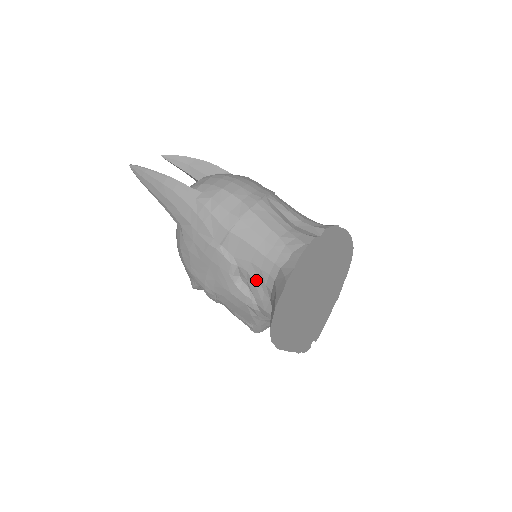
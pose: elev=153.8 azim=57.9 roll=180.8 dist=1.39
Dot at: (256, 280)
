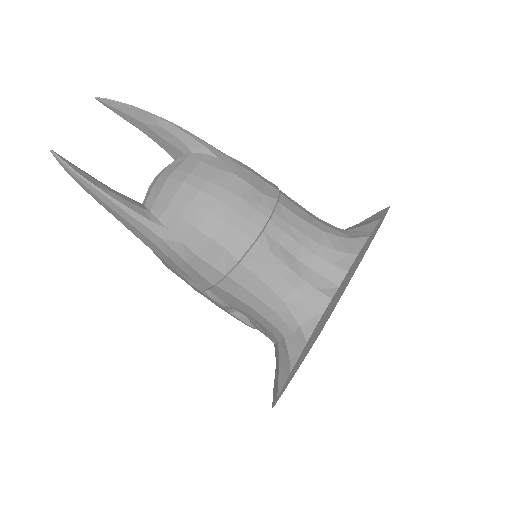
Dot at: (256, 324)
